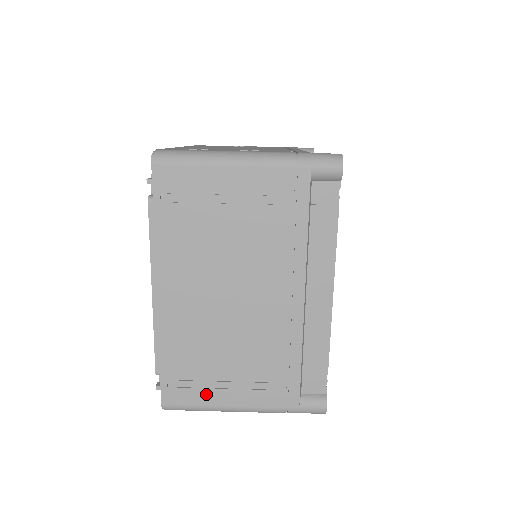
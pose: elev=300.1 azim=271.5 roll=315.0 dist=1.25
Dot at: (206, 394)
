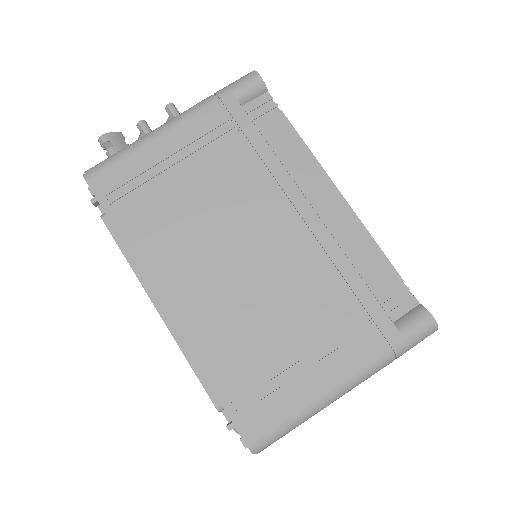
Dot at: occluded
